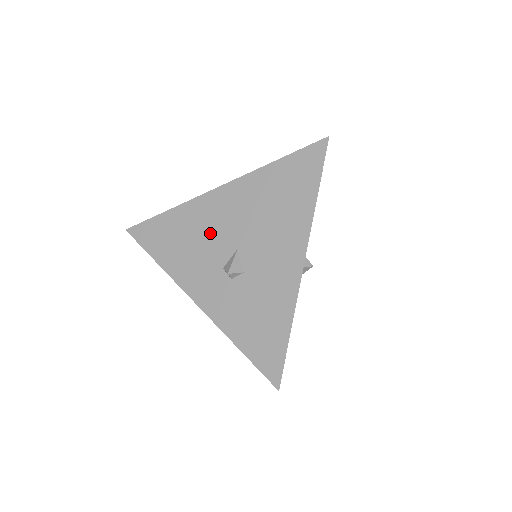
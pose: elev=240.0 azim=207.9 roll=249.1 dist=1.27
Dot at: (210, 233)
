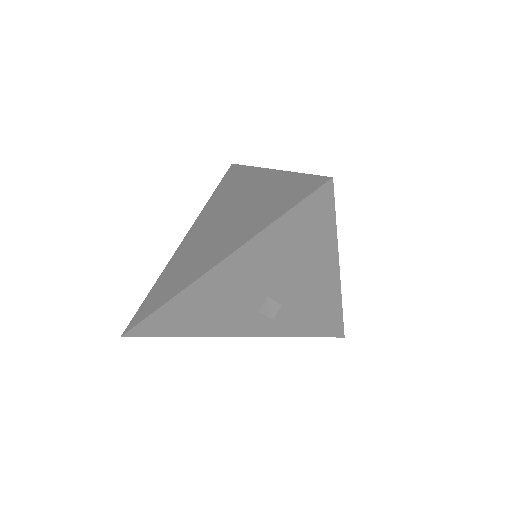
Dot at: (228, 300)
